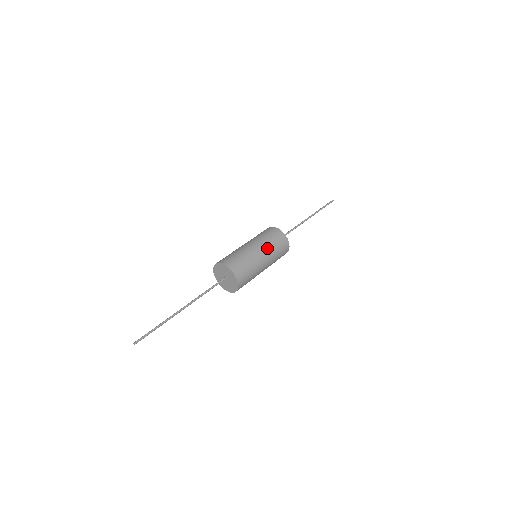
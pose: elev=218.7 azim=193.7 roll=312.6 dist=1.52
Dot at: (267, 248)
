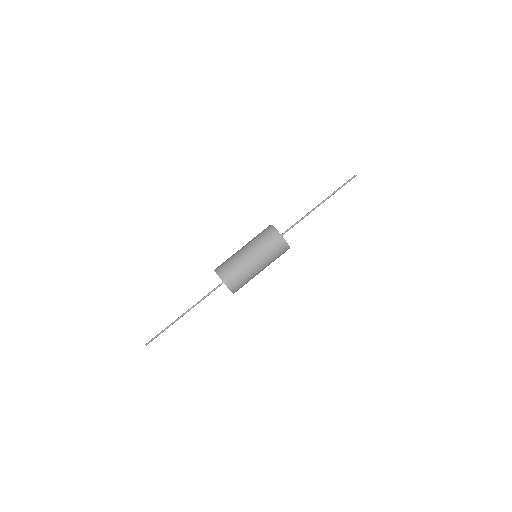
Dot at: (253, 245)
